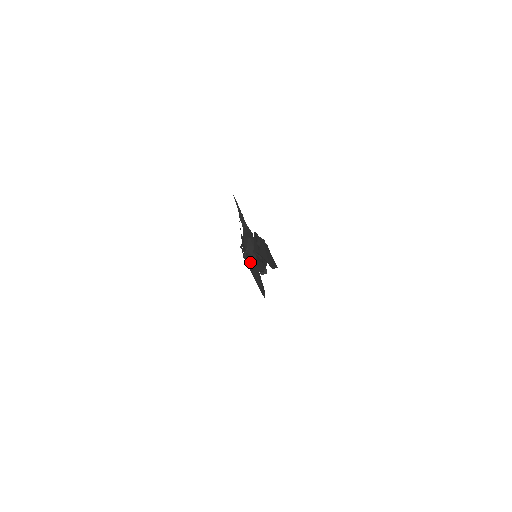
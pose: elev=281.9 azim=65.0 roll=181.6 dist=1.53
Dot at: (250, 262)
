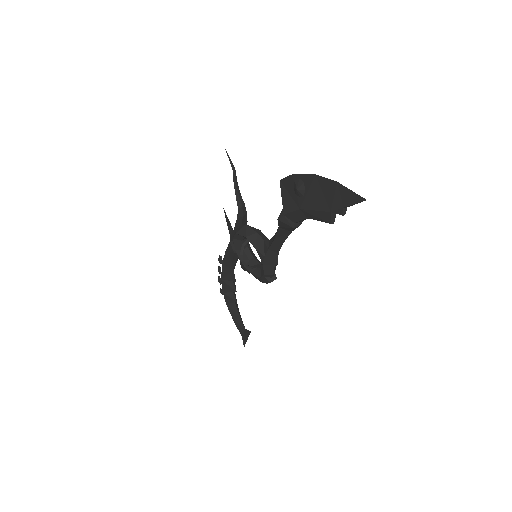
Dot at: (248, 266)
